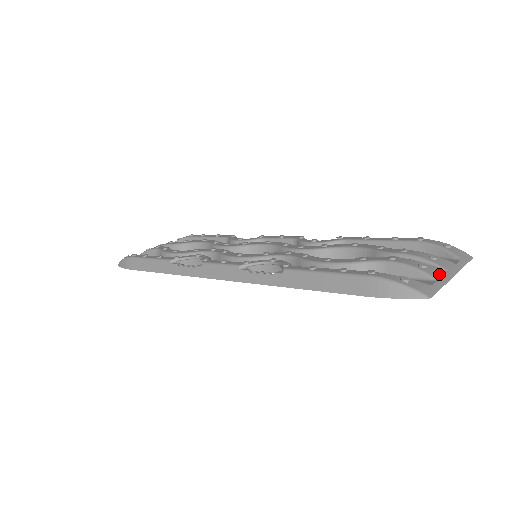
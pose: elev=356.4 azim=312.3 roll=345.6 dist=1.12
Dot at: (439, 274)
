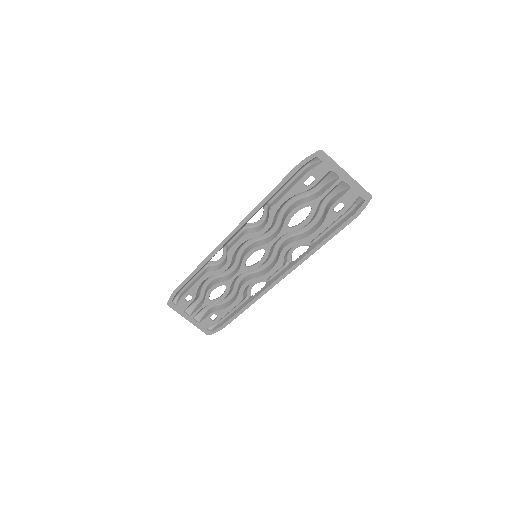
Dot at: (338, 170)
